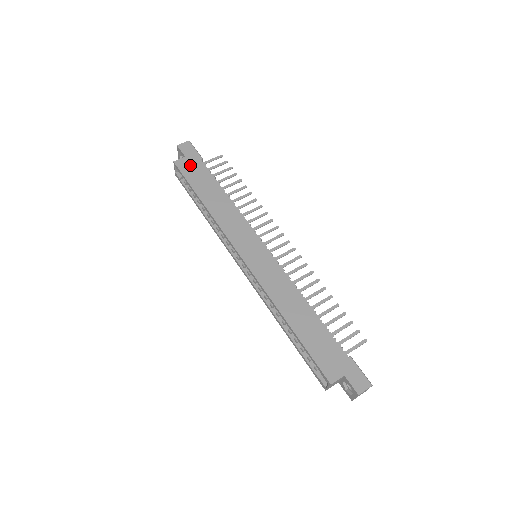
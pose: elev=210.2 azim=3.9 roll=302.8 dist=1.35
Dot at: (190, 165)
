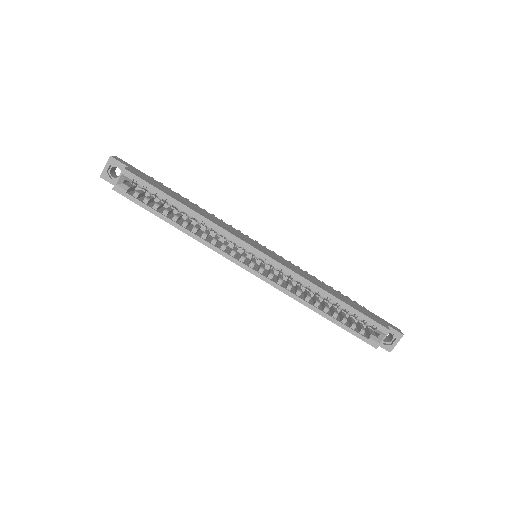
Dot at: (141, 175)
